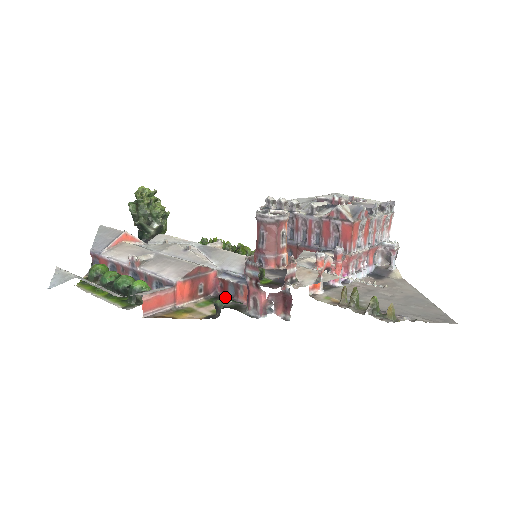
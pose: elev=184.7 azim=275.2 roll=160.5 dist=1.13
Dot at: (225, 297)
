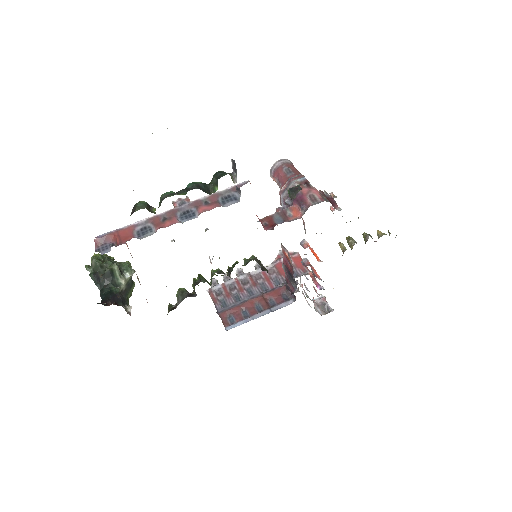
Dot at: (278, 222)
